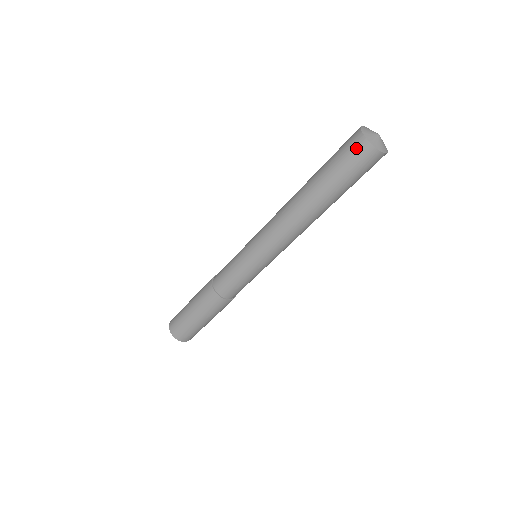
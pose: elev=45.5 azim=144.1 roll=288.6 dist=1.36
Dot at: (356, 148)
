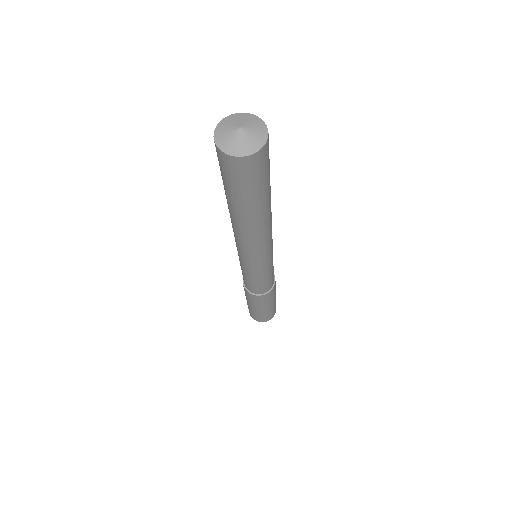
Dot at: (238, 169)
